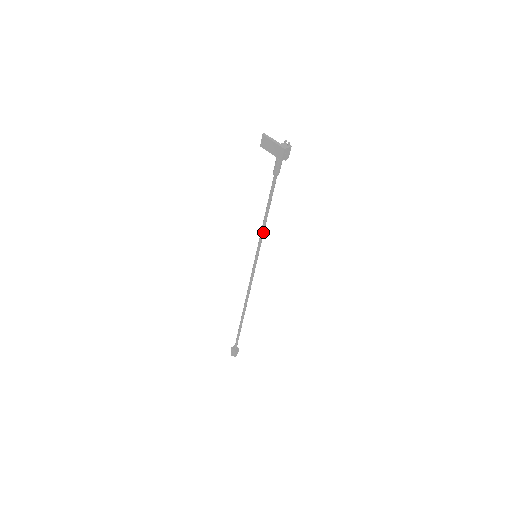
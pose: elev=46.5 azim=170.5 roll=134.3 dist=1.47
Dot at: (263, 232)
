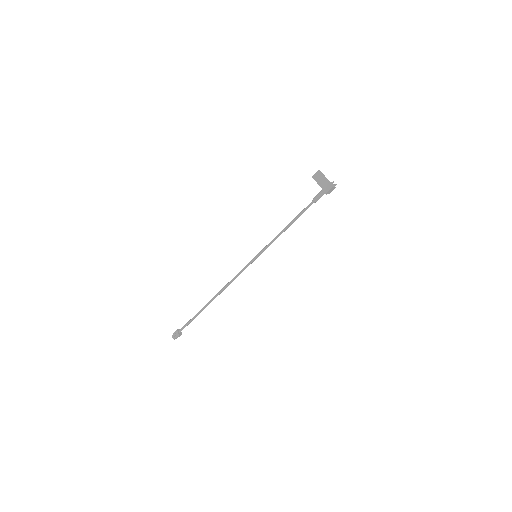
Dot at: occluded
